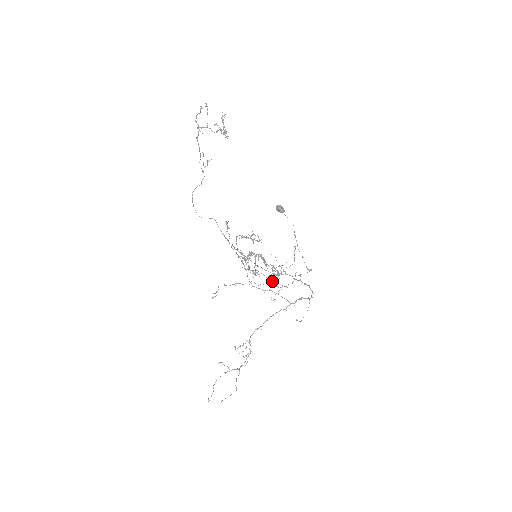
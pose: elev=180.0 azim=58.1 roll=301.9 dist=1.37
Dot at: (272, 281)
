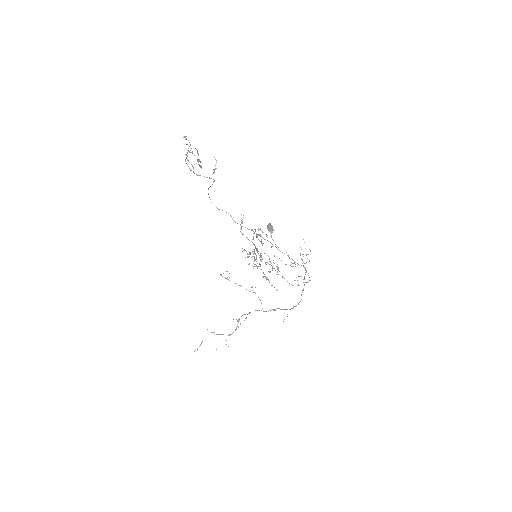
Dot at: (295, 266)
